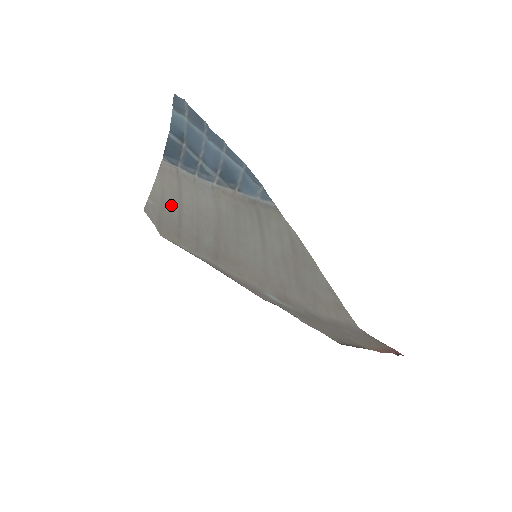
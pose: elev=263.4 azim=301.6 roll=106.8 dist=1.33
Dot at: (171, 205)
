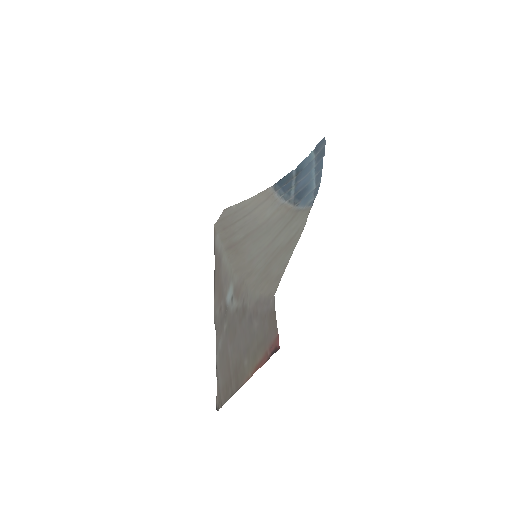
Dot at: (243, 212)
